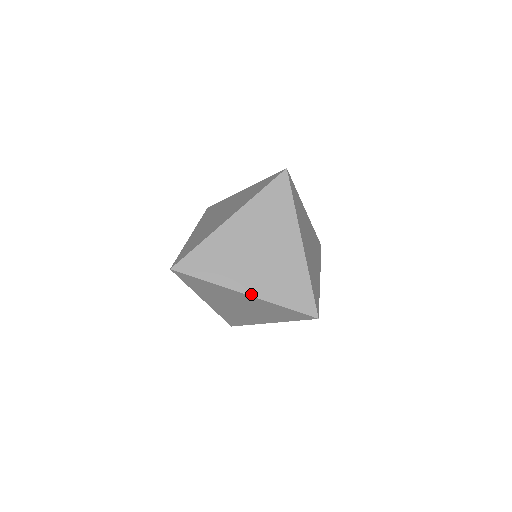
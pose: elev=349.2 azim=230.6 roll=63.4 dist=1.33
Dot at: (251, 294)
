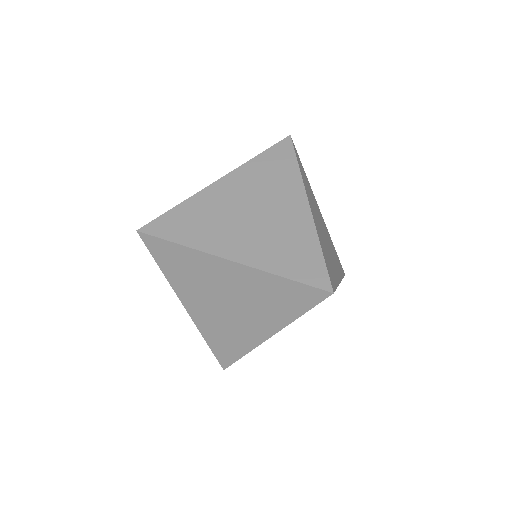
Dot at: (238, 260)
